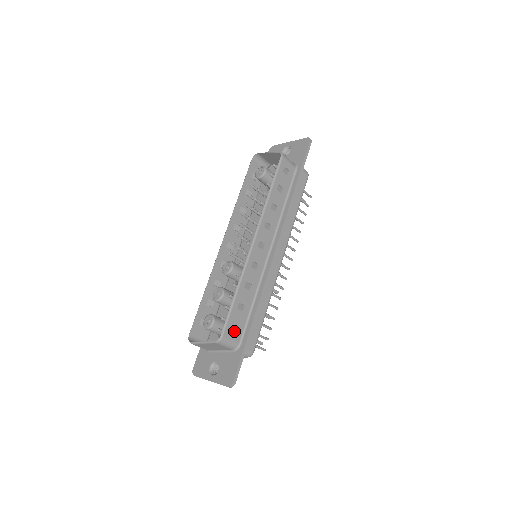
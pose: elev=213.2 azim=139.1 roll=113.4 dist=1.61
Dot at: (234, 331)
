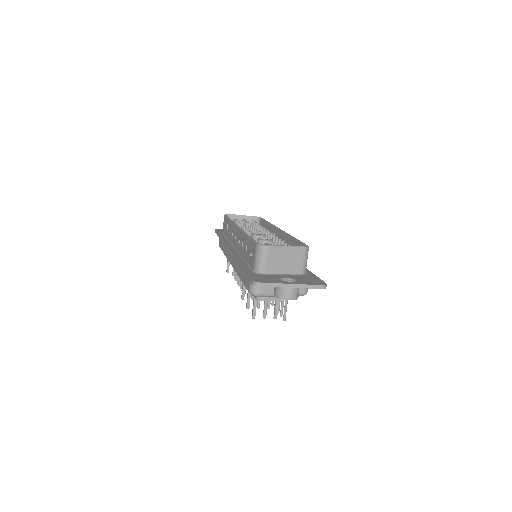
Dot at: occluded
